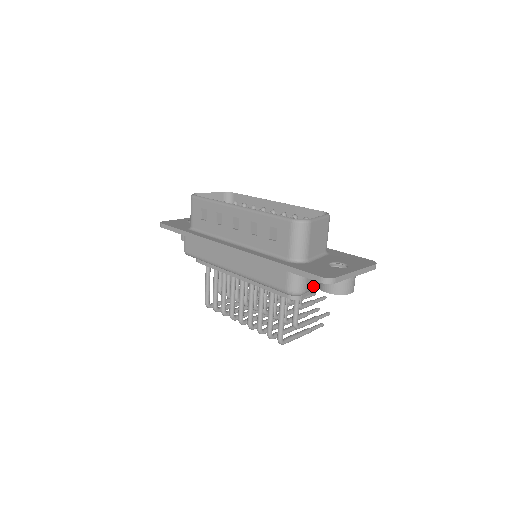
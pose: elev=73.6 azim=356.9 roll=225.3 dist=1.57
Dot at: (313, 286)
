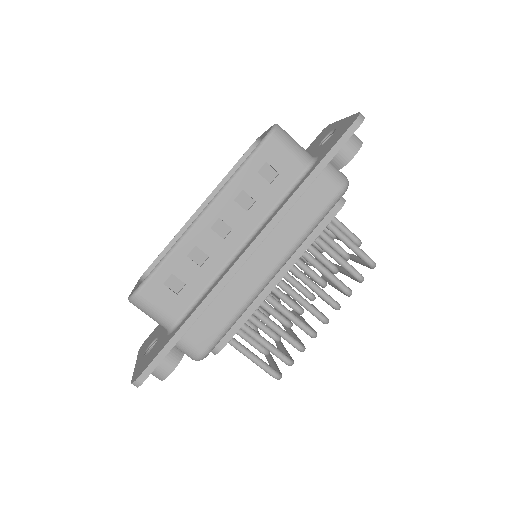
Dot at: occluded
